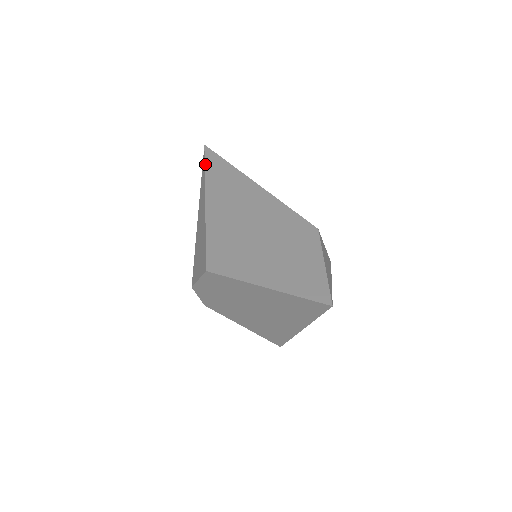
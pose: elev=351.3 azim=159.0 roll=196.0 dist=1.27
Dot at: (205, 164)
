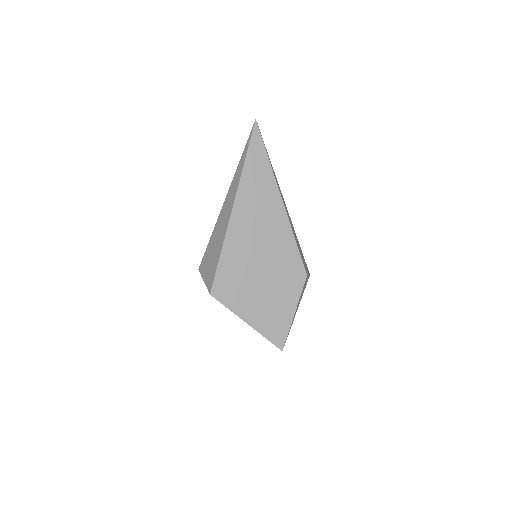
Dot at: (247, 154)
